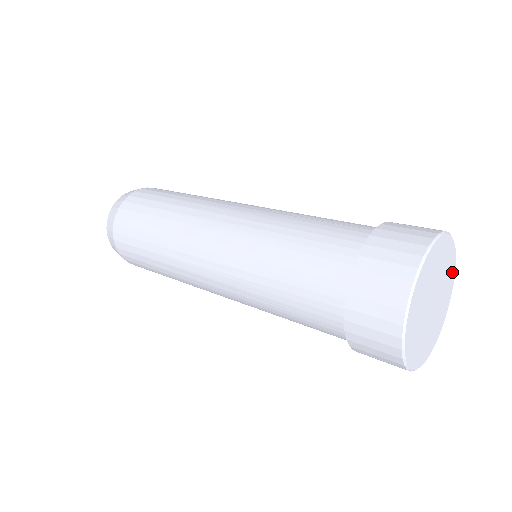
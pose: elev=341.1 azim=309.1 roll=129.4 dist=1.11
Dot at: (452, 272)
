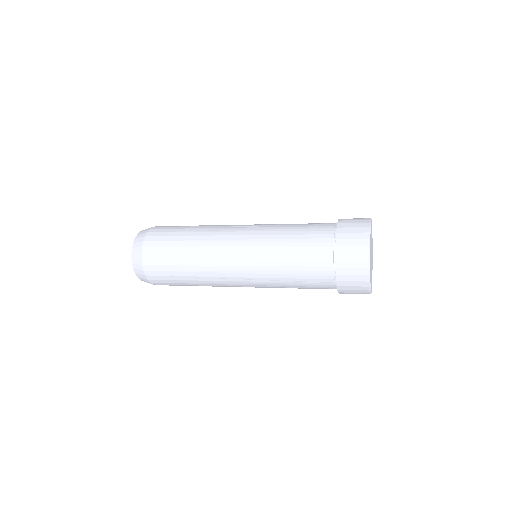
Dot at: (372, 266)
